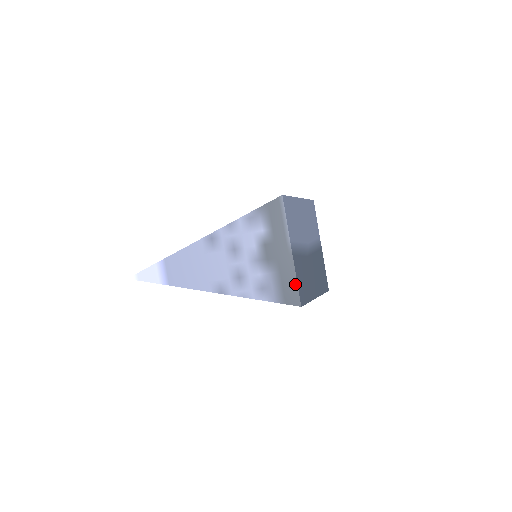
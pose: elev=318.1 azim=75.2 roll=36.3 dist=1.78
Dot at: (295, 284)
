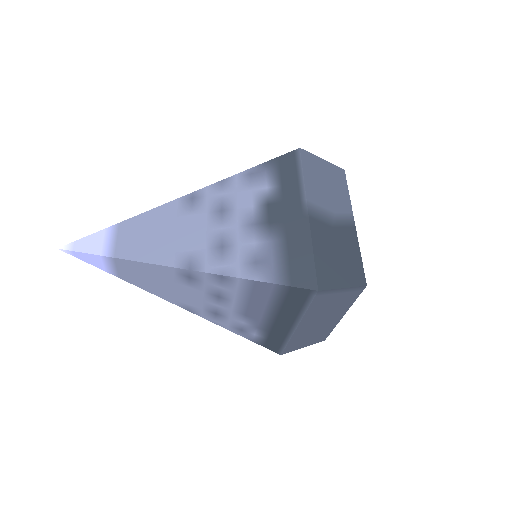
Dot at: (310, 256)
